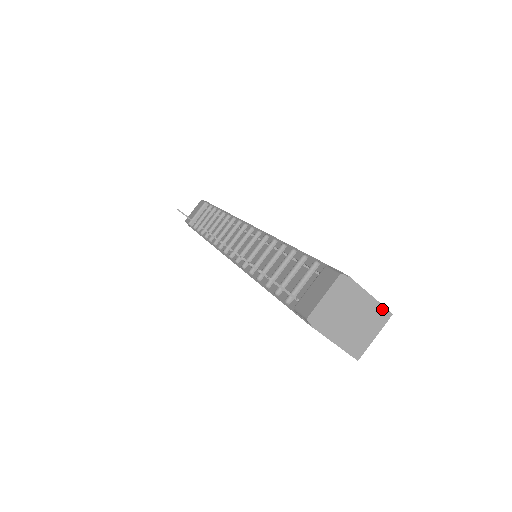
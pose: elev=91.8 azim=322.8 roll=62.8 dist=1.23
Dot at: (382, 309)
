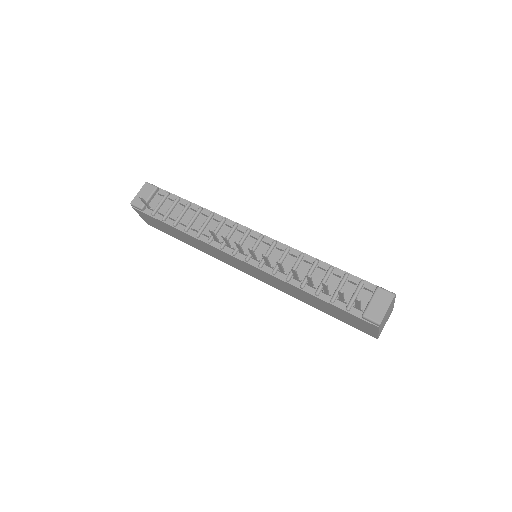
Dot at: occluded
